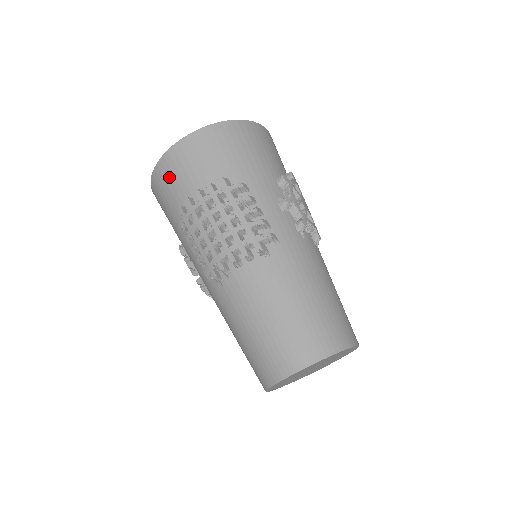
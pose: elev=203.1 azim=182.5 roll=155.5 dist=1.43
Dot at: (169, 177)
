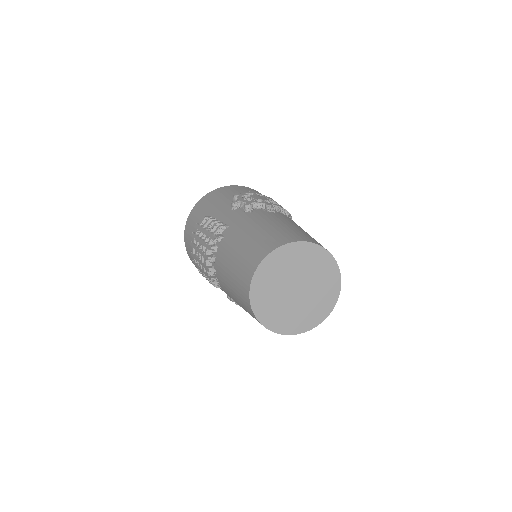
Dot at: (190, 253)
